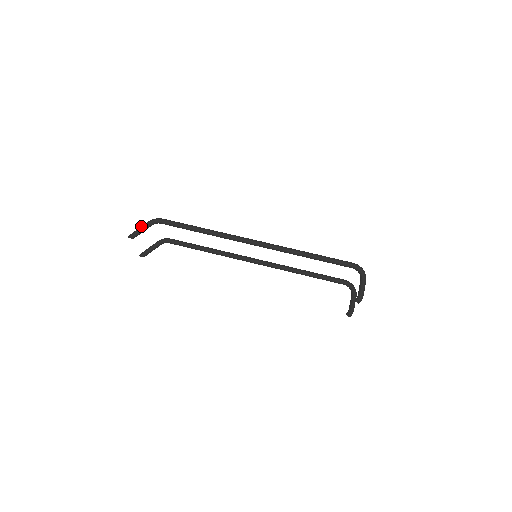
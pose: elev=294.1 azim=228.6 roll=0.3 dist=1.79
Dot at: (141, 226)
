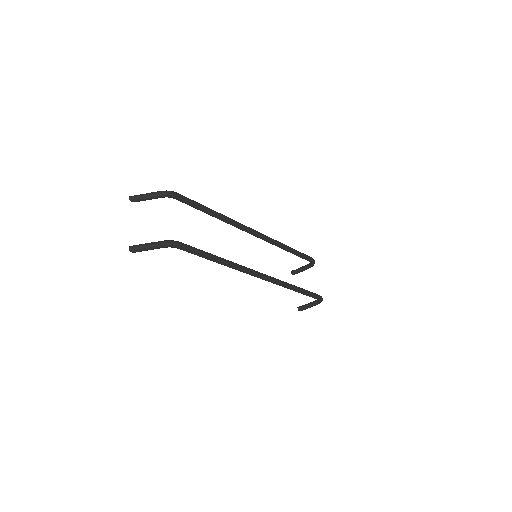
Dot at: (151, 247)
